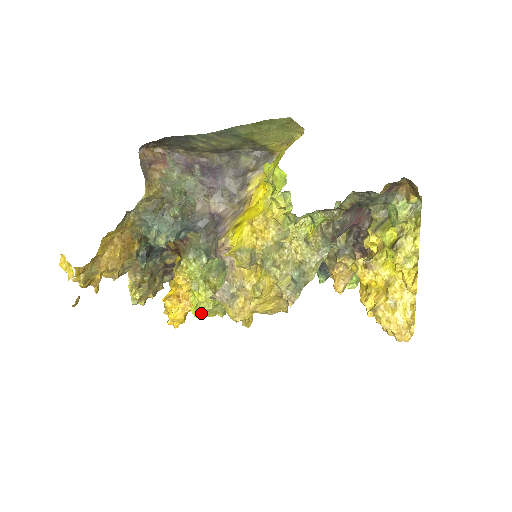
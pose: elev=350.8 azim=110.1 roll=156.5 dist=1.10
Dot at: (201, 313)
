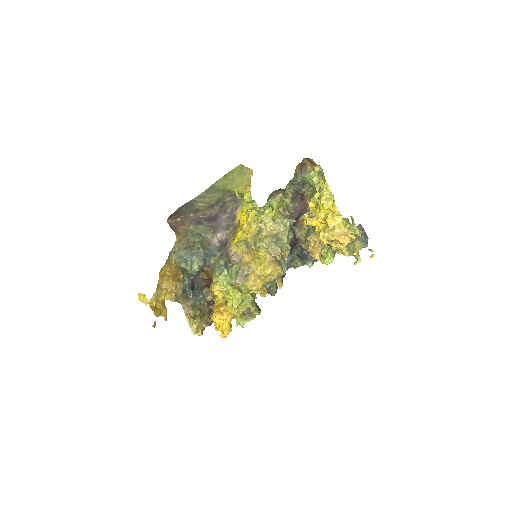
Dot at: (236, 308)
